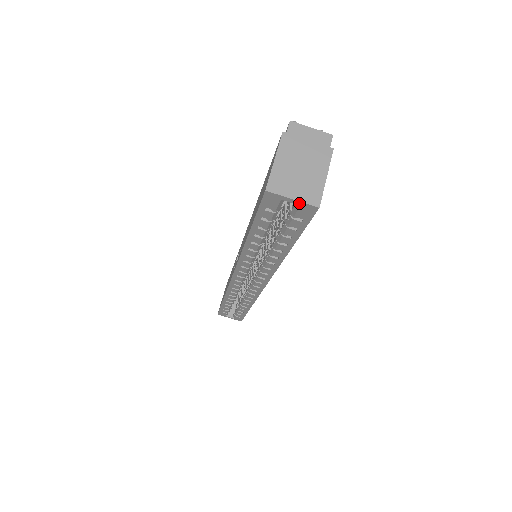
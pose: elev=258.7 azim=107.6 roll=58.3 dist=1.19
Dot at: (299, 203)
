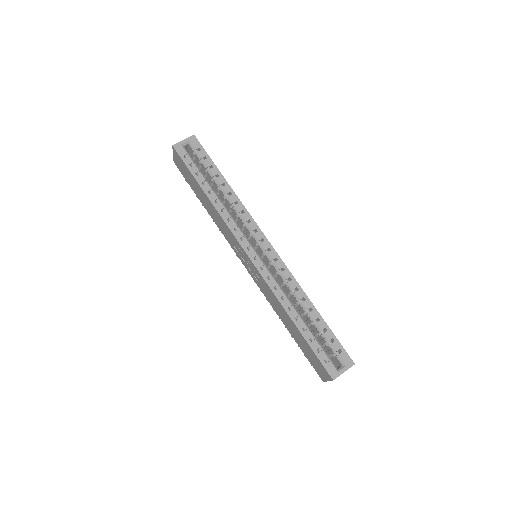
Dot at: (187, 140)
